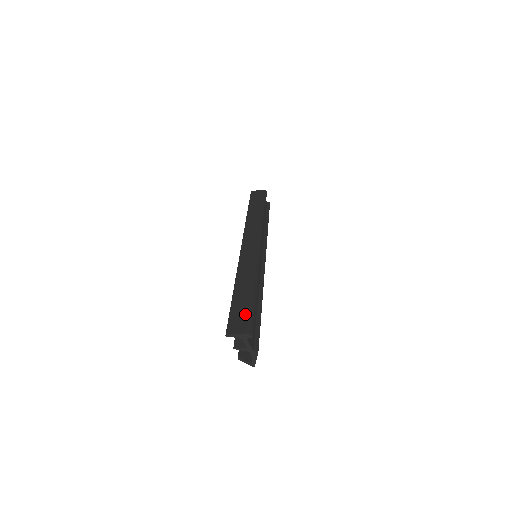
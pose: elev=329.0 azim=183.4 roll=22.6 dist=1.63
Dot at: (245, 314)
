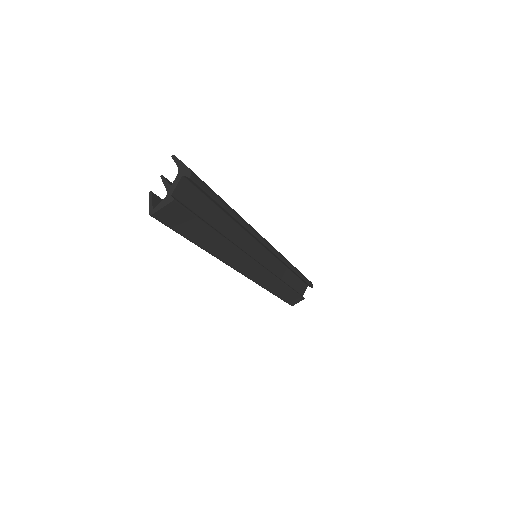
Dot at: occluded
